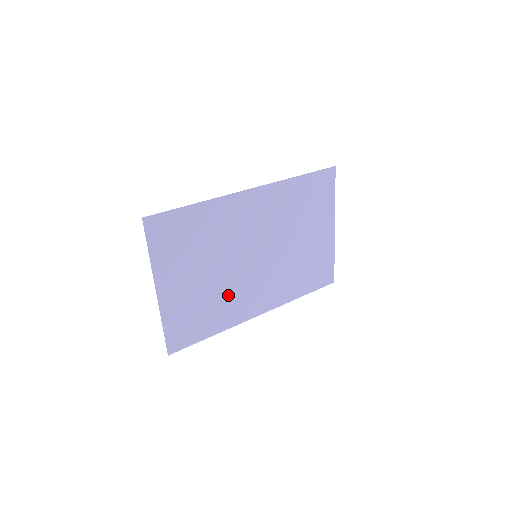
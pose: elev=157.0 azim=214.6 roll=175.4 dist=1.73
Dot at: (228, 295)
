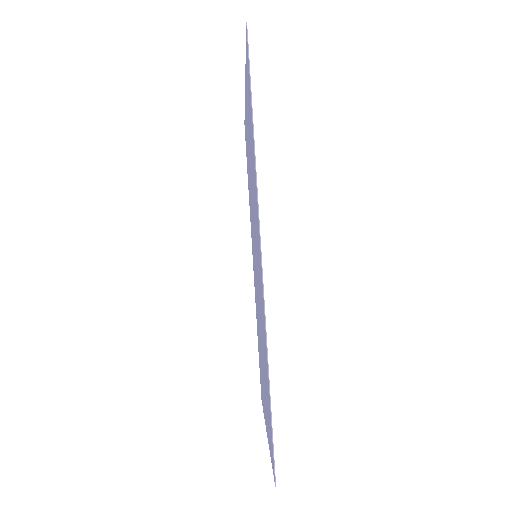
Dot at: (257, 311)
